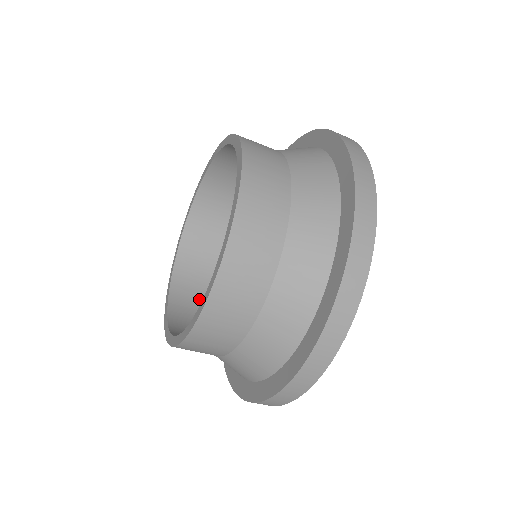
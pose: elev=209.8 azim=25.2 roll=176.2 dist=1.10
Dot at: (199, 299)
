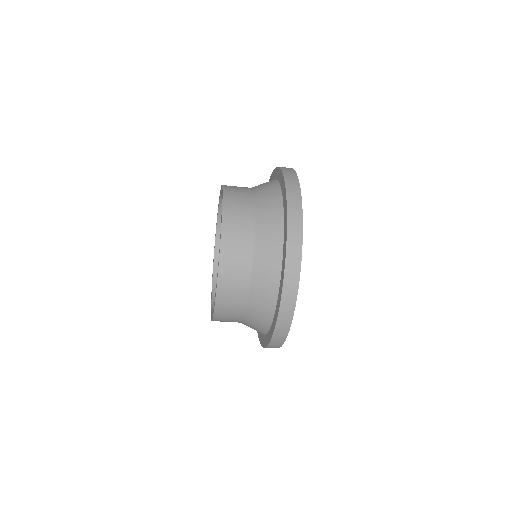
Dot at: occluded
